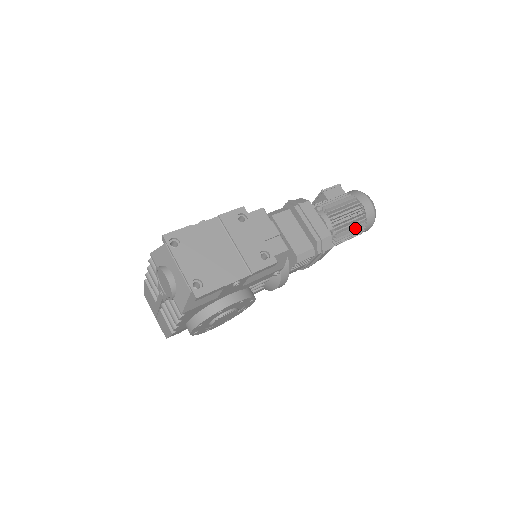
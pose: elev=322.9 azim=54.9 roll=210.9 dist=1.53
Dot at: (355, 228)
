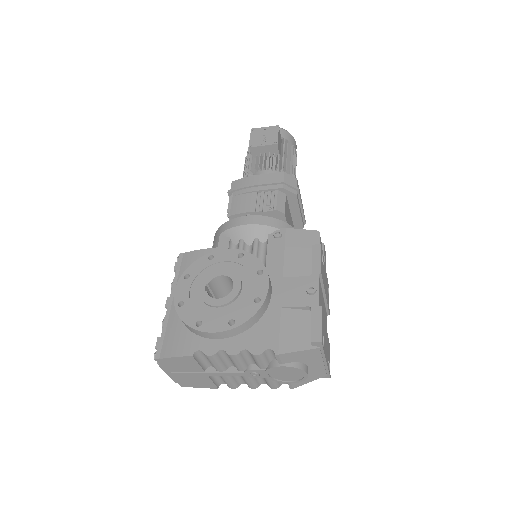
Dot at: occluded
